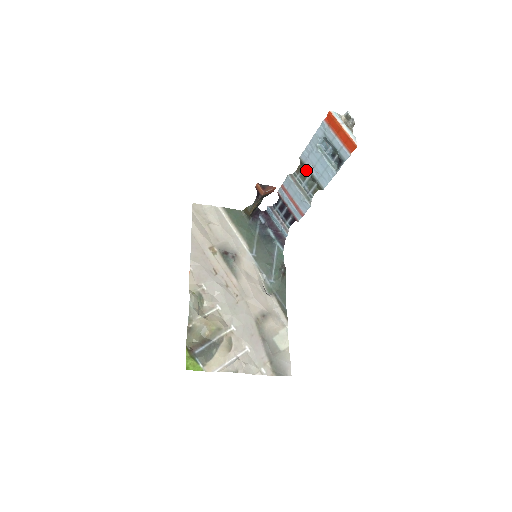
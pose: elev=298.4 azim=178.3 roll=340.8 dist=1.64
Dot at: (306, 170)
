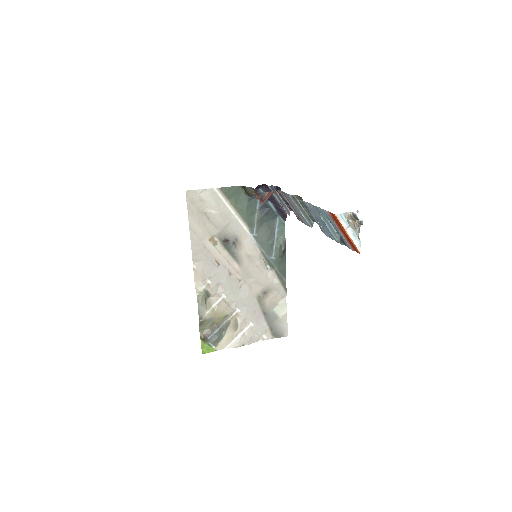
Dot at: (308, 210)
